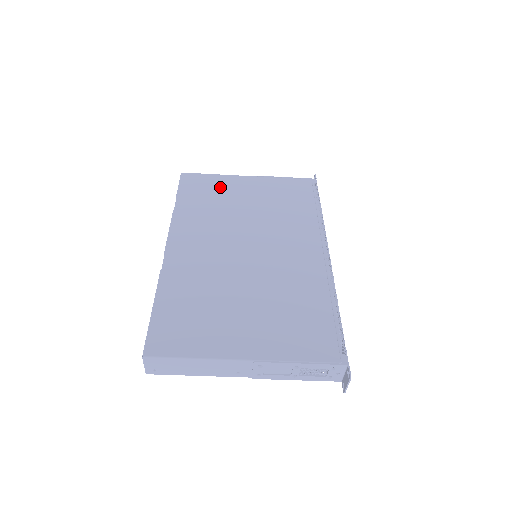
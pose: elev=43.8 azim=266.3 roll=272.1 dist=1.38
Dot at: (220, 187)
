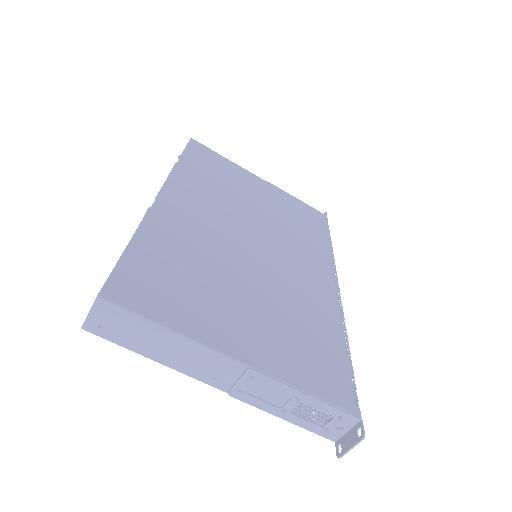
Dot at: (231, 171)
